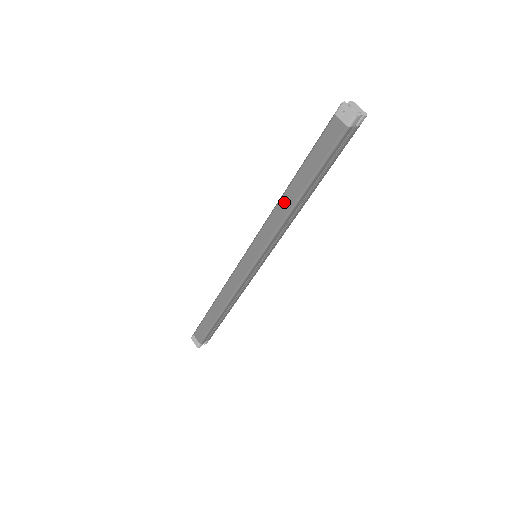
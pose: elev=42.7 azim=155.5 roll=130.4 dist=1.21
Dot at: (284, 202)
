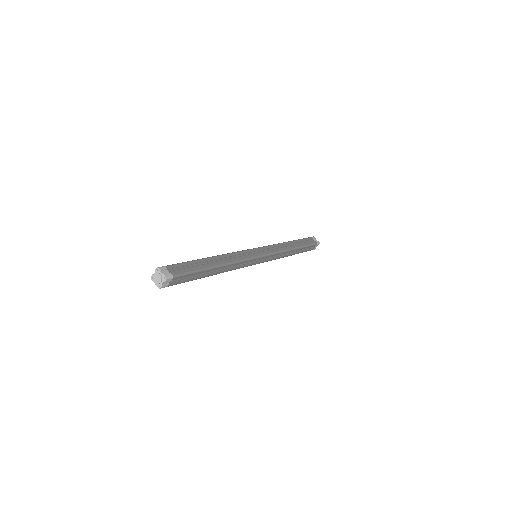
Dot at: occluded
